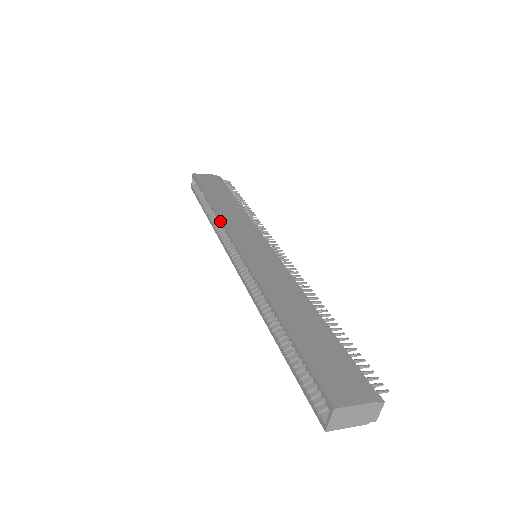
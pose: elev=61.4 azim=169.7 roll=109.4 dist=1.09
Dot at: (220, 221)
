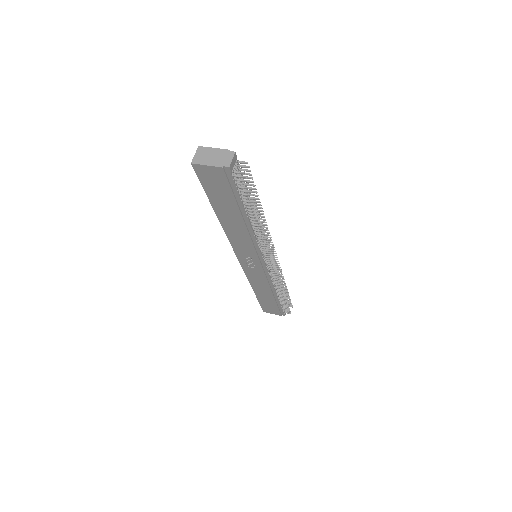
Dot at: occluded
